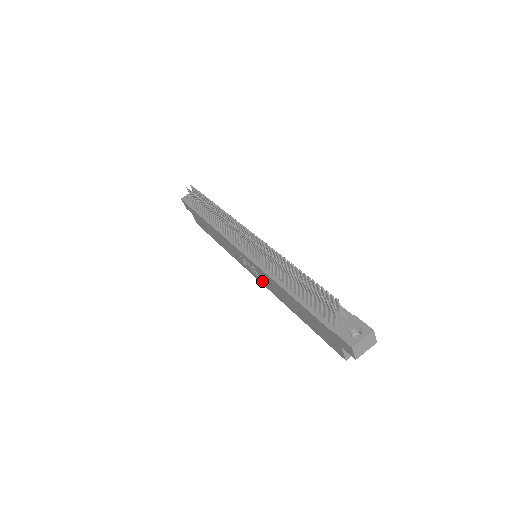
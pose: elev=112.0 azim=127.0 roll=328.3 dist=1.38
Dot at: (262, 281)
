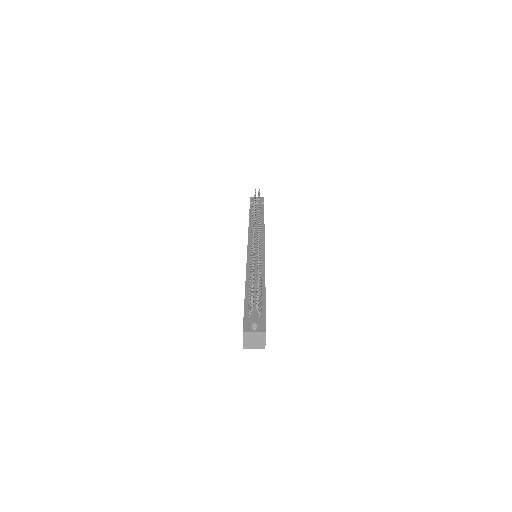
Dot at: occluded
